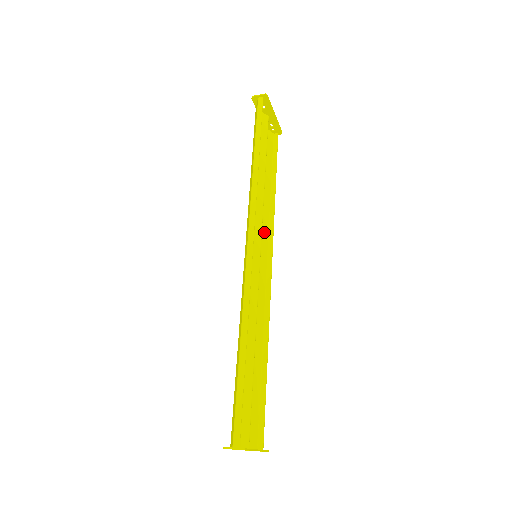
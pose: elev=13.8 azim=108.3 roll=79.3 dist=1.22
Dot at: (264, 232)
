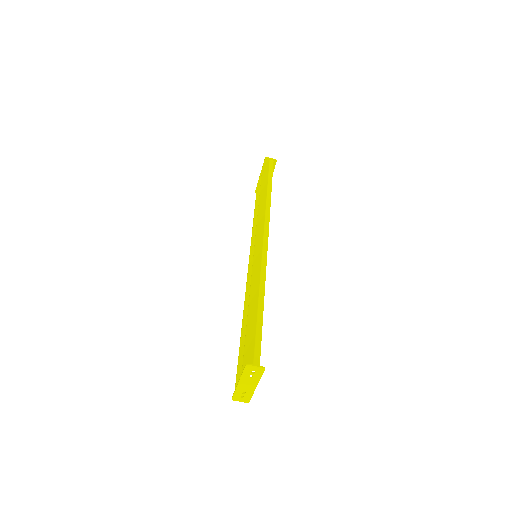
Dot at: occluded
